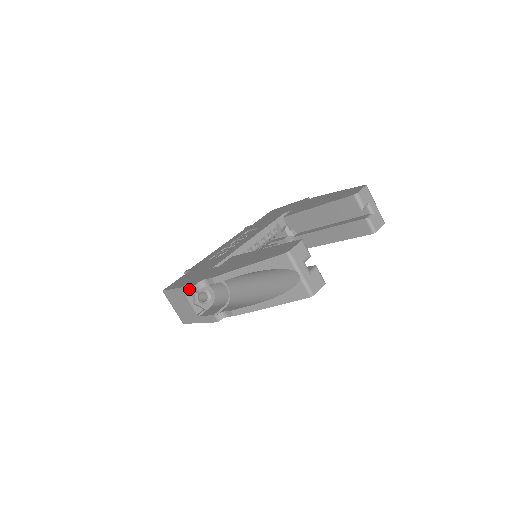
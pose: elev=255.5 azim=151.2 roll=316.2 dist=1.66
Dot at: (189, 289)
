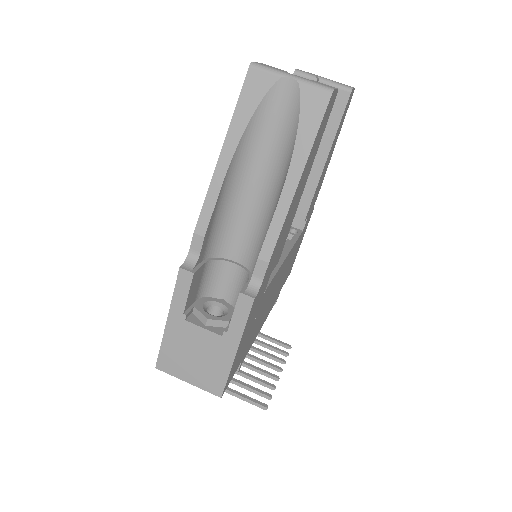
Dot at: (179, 293)
